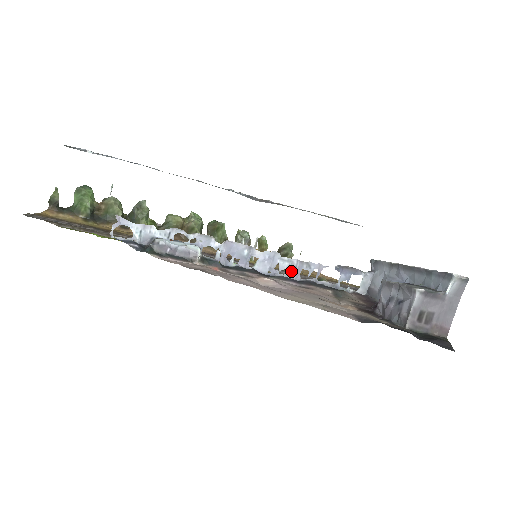
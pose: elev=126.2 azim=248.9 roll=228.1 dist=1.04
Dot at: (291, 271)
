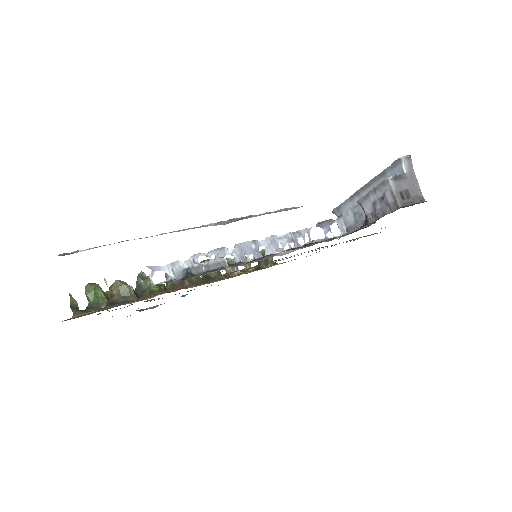
Dot at: occluded
